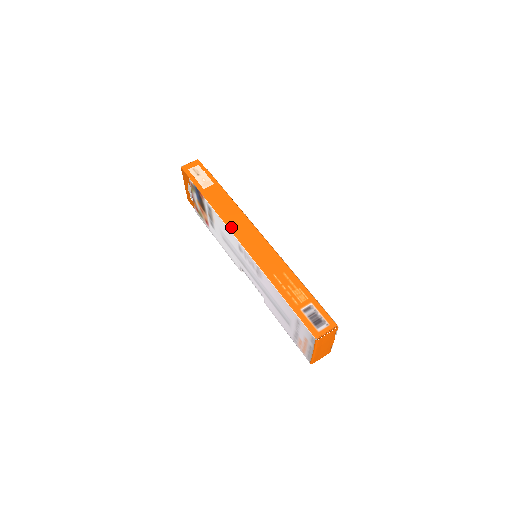
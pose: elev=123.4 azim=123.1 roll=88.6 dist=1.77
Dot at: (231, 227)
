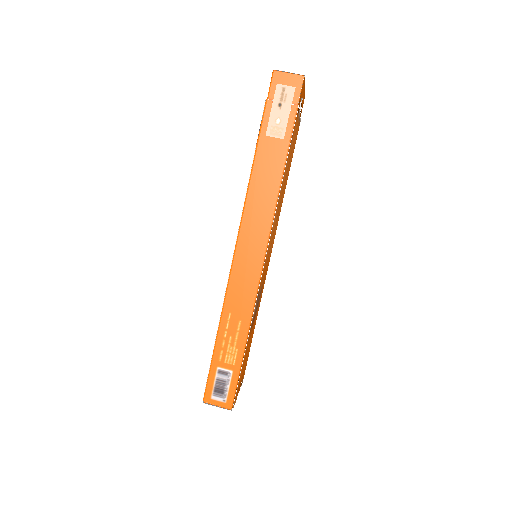
Dot at: (244, 220)
